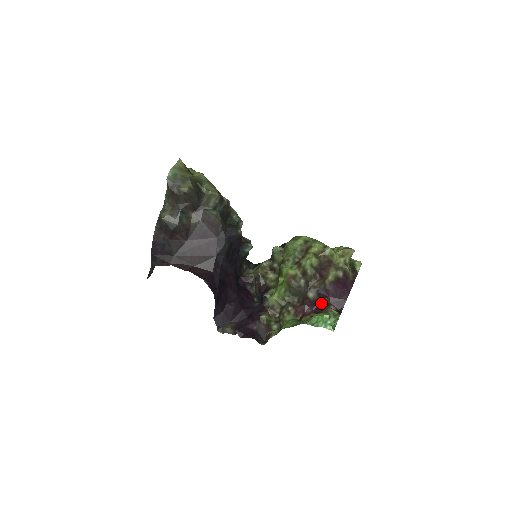
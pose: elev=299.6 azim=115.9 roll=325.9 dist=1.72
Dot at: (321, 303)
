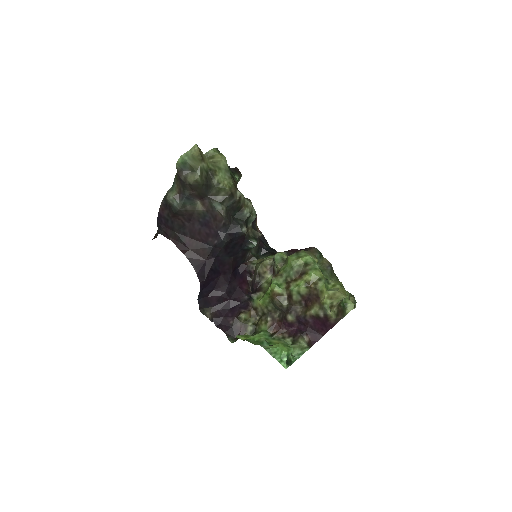
Dot at: (298, 328)
